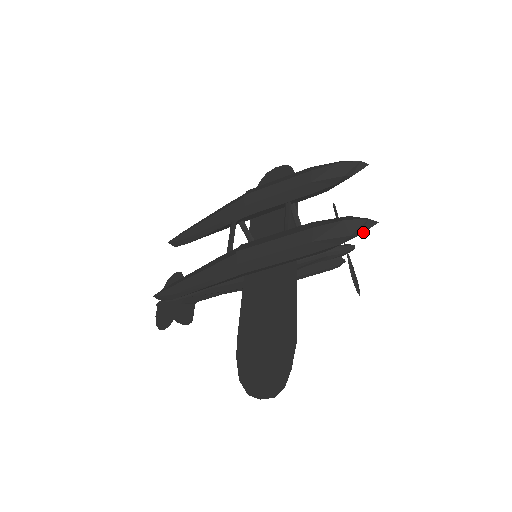
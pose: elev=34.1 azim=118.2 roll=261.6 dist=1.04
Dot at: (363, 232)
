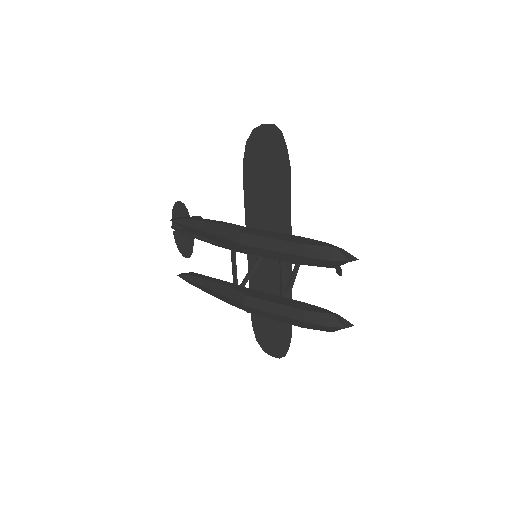
Dot at: occluded
